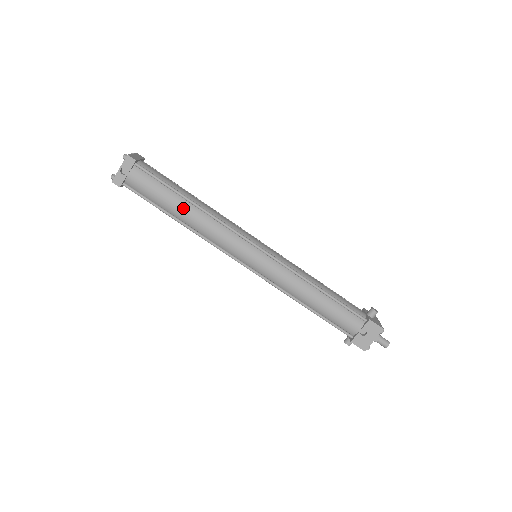
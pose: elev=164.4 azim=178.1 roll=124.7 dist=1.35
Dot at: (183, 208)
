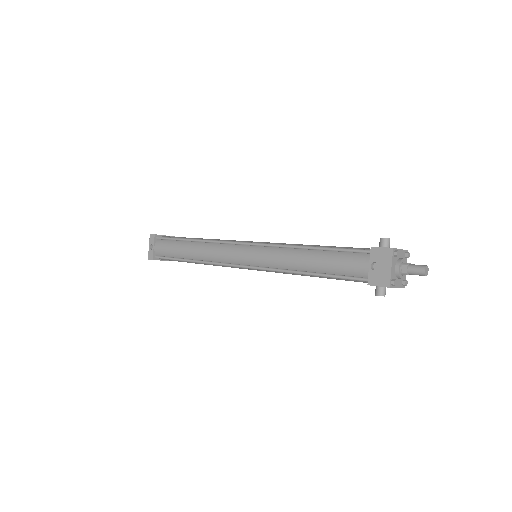
Dot at: (188, 248)
